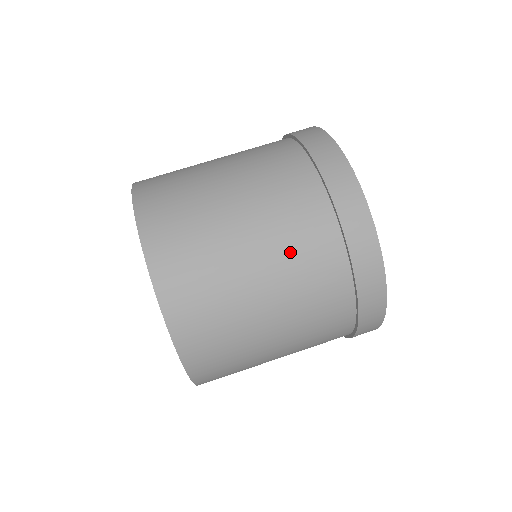
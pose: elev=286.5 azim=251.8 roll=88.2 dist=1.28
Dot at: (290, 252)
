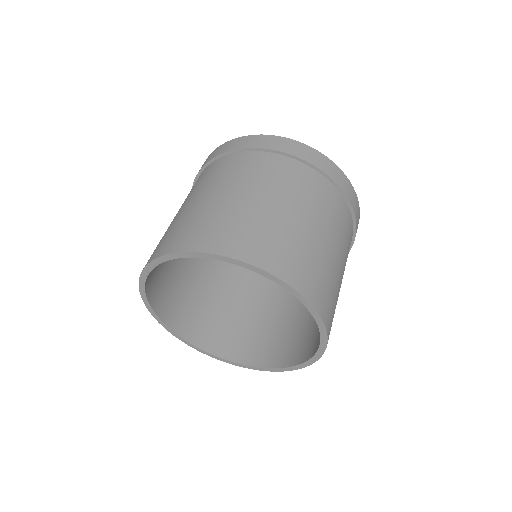
Dot at: (338, 227)
